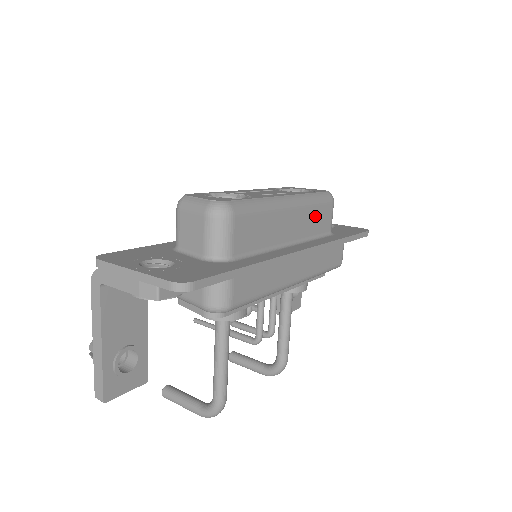
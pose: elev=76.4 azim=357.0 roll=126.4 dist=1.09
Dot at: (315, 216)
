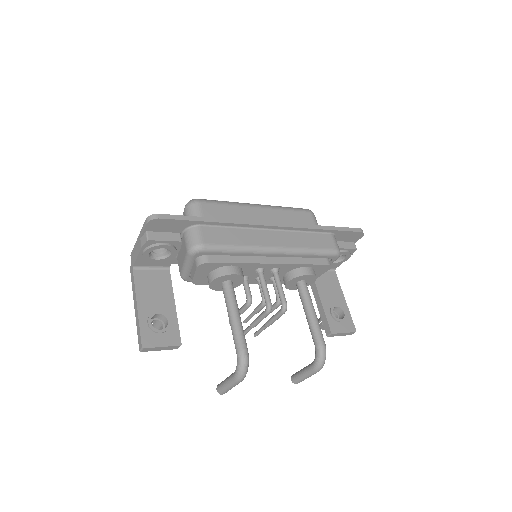
Dot at: (291, 217)
